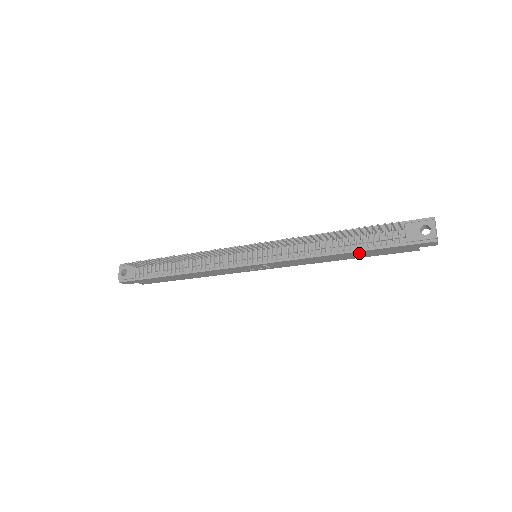
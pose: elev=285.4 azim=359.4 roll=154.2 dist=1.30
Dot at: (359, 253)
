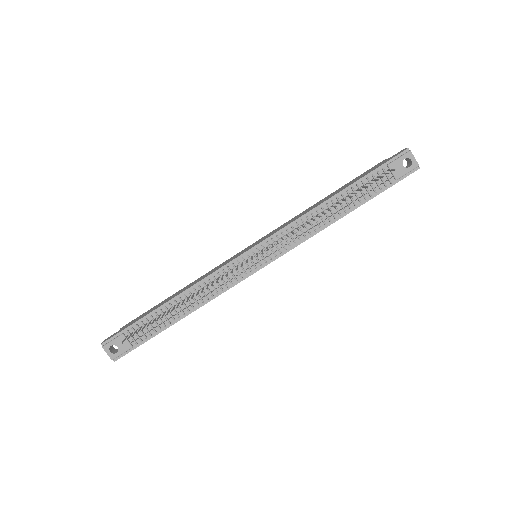
Dot at: (356, 207)
